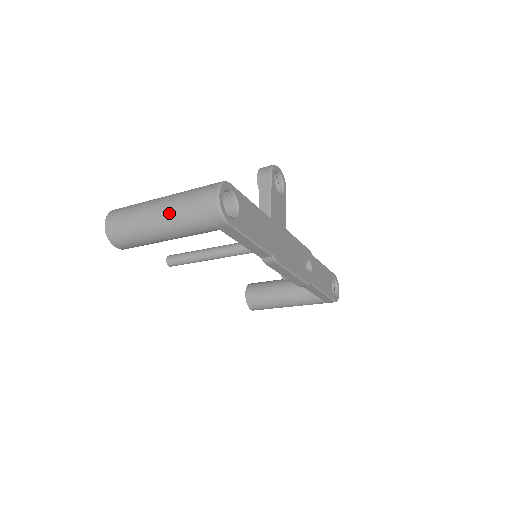
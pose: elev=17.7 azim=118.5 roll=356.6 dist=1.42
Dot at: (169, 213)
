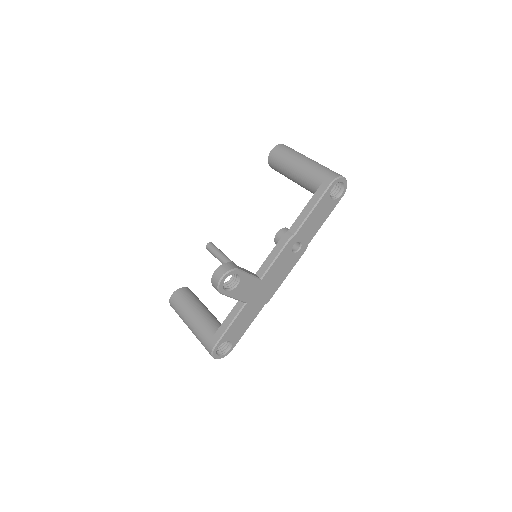
Dot at: occluded
